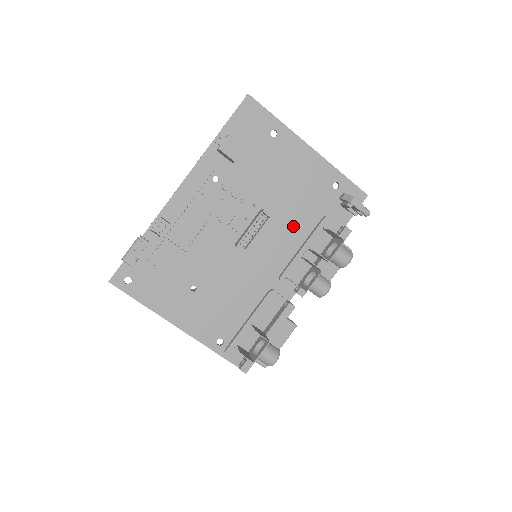
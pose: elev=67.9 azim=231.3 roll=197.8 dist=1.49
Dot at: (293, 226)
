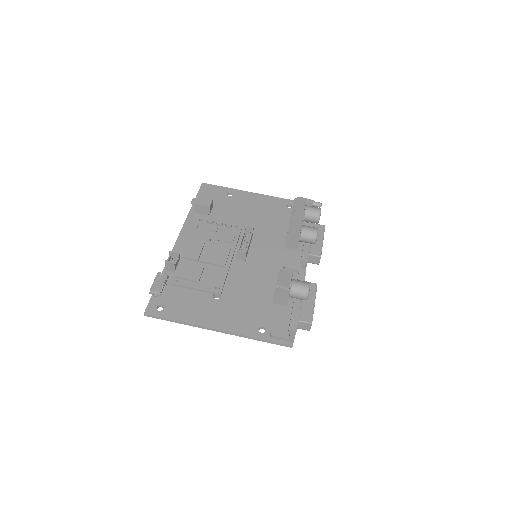
Dot at: (274, 236)
